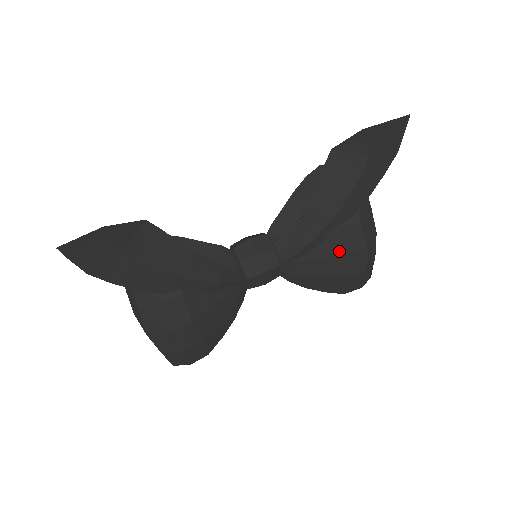
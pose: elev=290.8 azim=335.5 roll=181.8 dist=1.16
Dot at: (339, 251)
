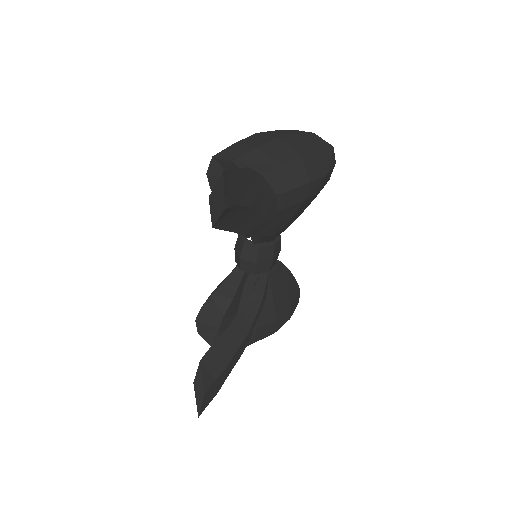
Dot at: (296, 207)
